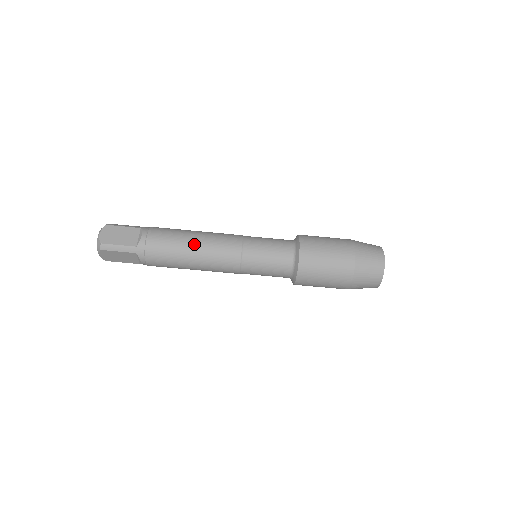
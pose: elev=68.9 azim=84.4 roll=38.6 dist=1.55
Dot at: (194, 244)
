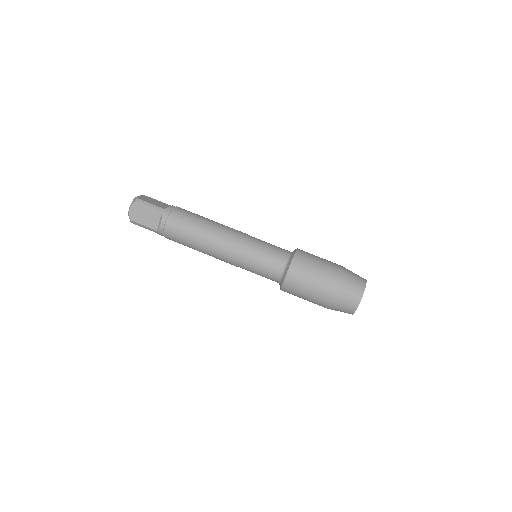
Dot at: (211, 222)
